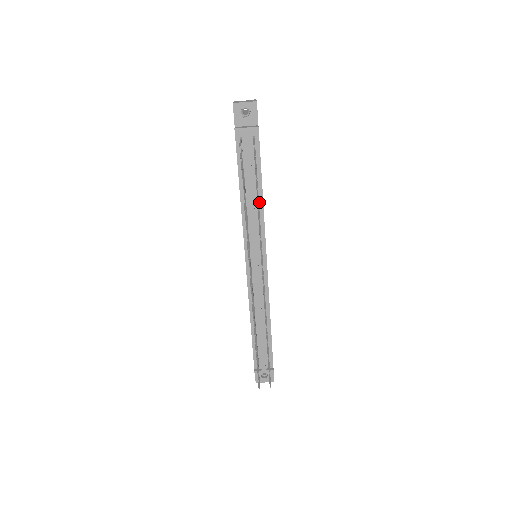
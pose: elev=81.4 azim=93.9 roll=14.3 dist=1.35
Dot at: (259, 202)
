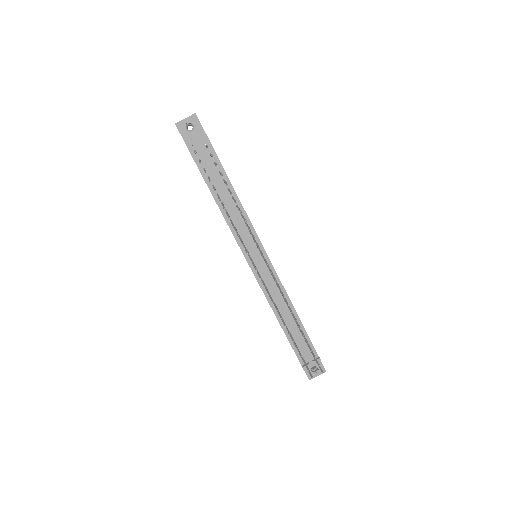
Dot at: occluded
